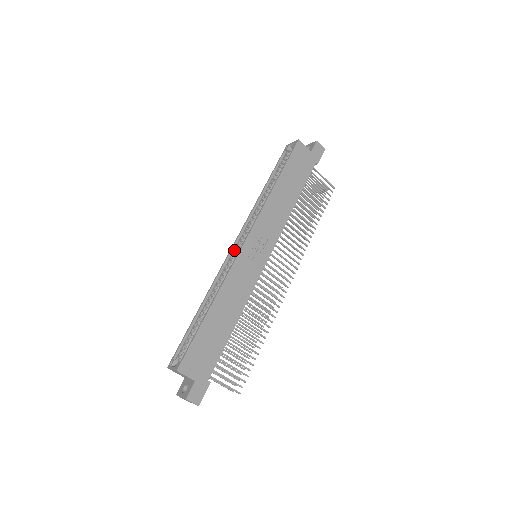
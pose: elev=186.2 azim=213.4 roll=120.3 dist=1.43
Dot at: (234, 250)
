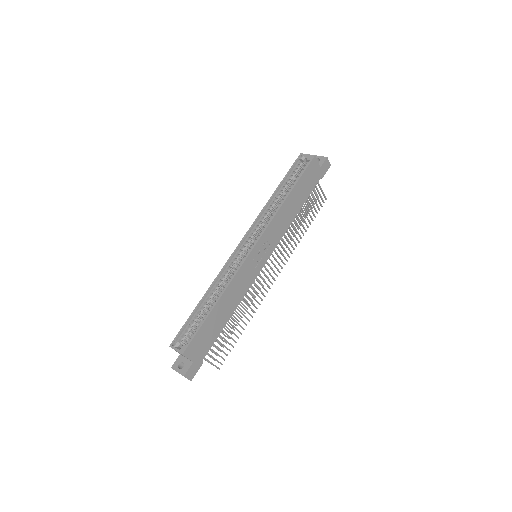
Dot at: (240, 249)
